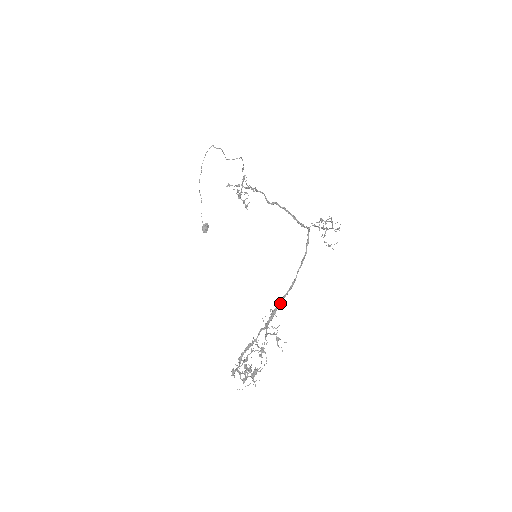
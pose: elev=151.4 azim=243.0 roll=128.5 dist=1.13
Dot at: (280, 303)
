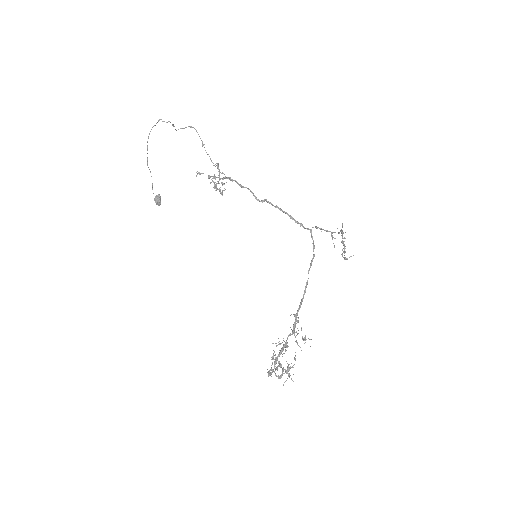
Dot at: (300, 307)
